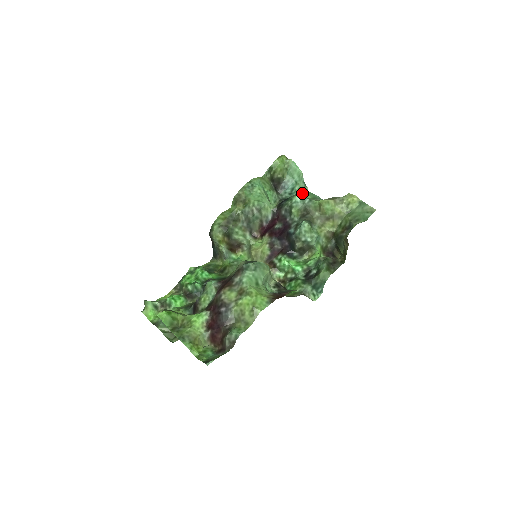
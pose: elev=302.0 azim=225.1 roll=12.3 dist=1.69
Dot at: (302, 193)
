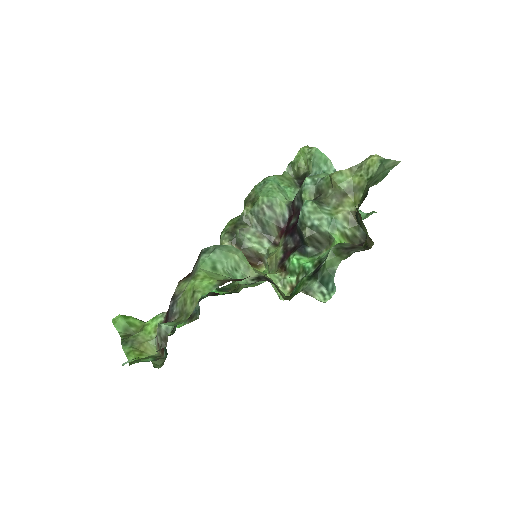
Dot at: occluded
